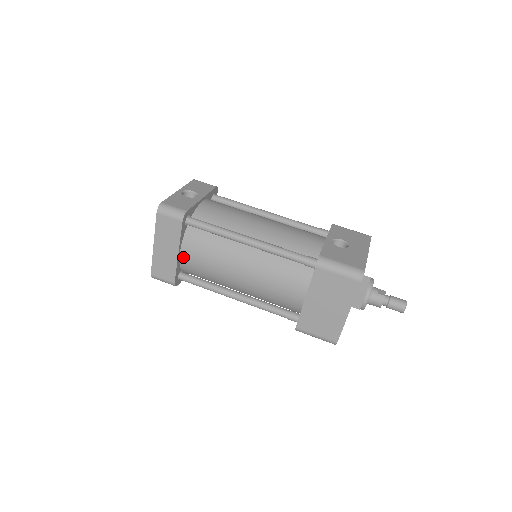
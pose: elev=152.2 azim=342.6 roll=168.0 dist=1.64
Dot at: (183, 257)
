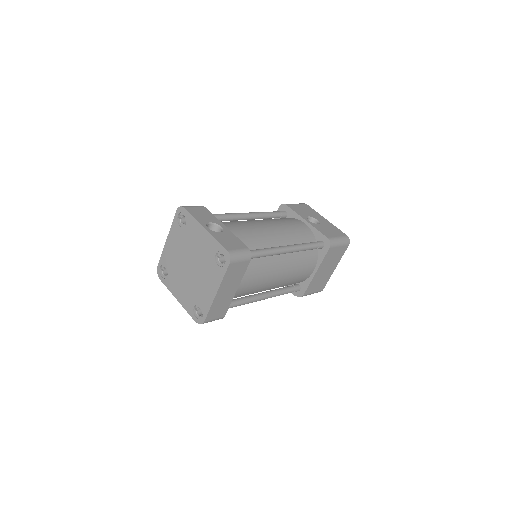
Dot at: occluded
